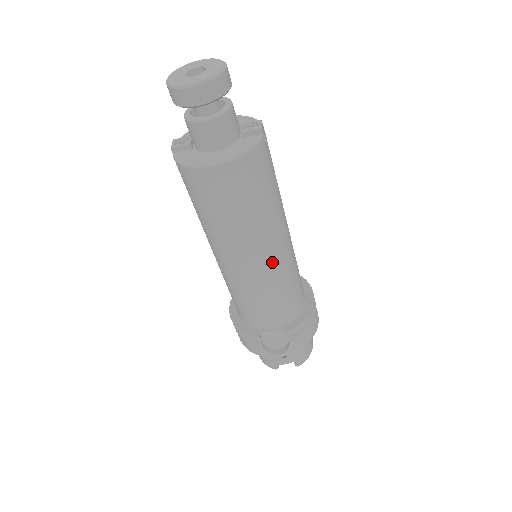
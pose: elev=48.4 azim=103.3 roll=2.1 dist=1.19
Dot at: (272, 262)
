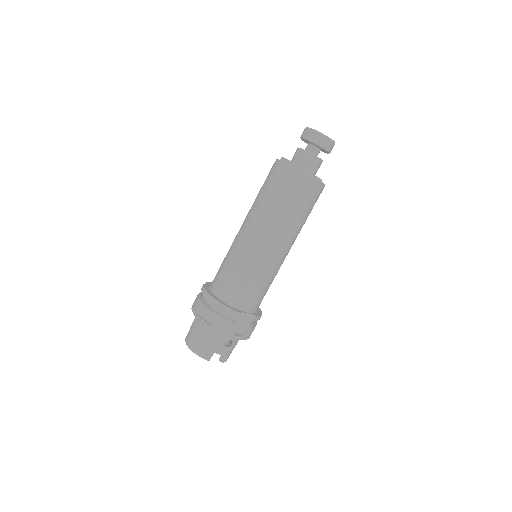
Dot at: (285, 257)
